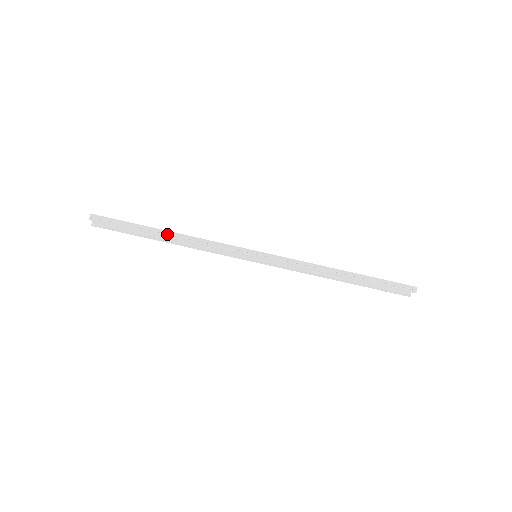
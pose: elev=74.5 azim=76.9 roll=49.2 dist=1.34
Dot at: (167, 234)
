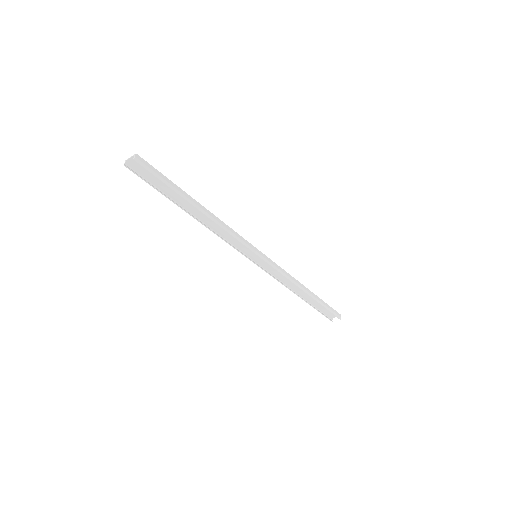
Dot at: (201, 208)
